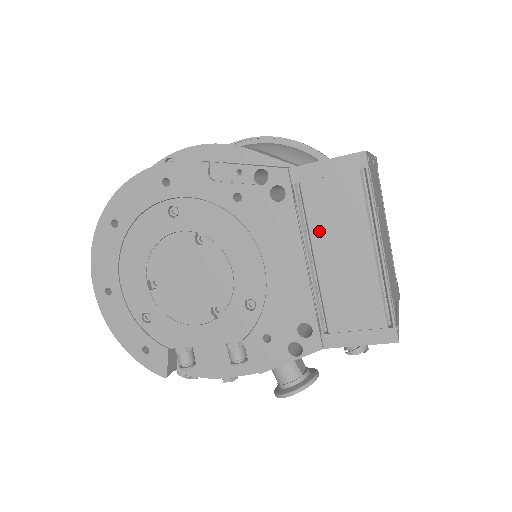
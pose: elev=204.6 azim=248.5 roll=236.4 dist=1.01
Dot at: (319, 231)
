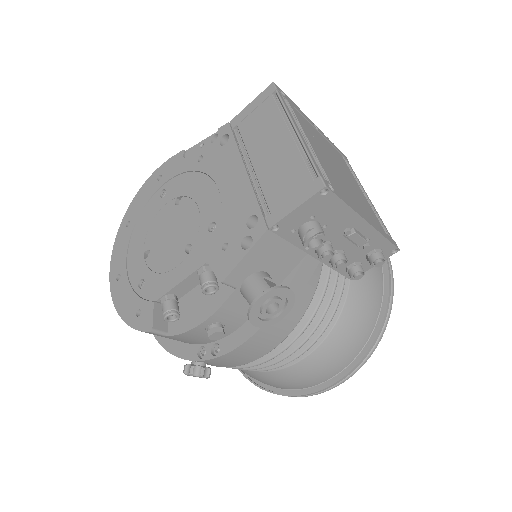
Dot at: (253, 146)
